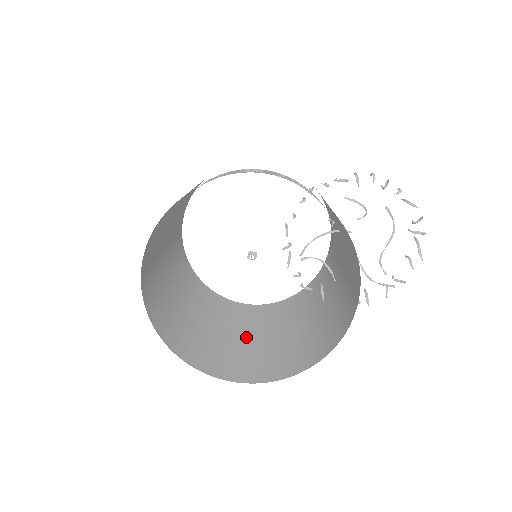
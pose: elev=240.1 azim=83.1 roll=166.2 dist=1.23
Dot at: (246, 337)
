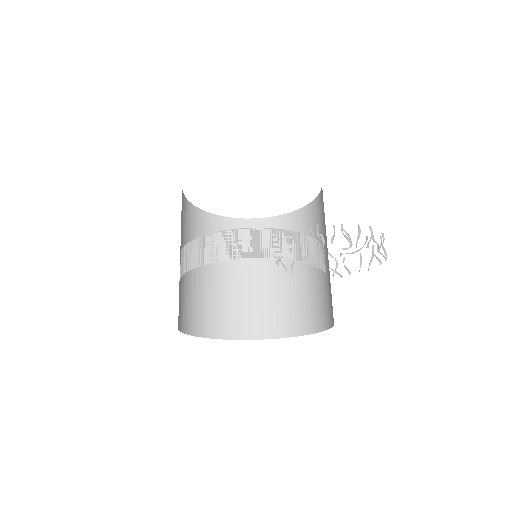
Dot at: (226, 277)
